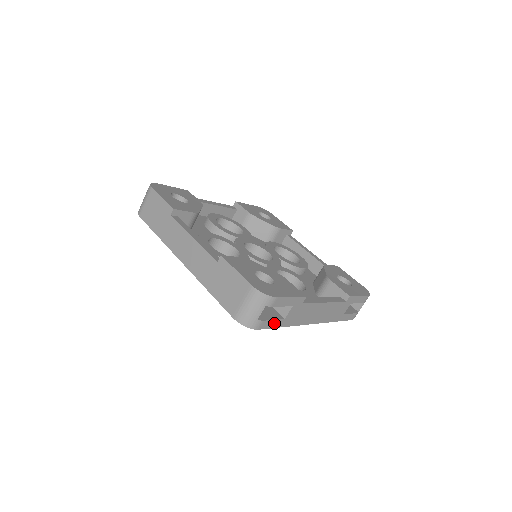
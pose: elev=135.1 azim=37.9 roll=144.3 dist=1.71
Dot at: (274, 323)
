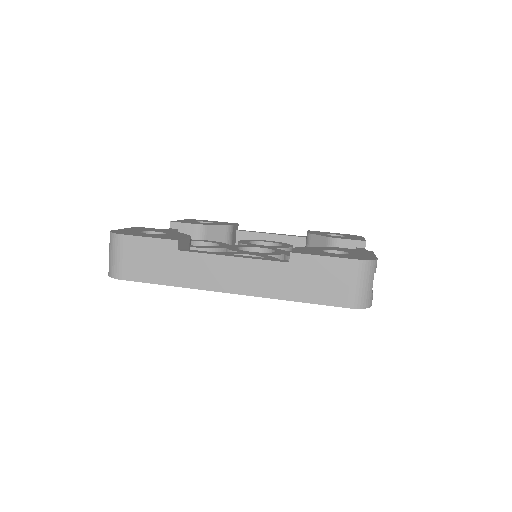
Dot at: occluded
